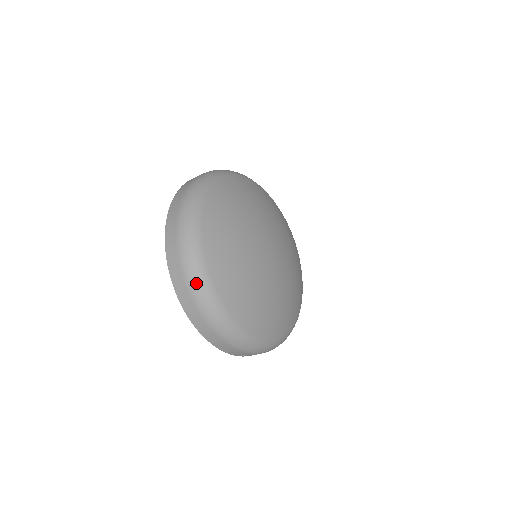
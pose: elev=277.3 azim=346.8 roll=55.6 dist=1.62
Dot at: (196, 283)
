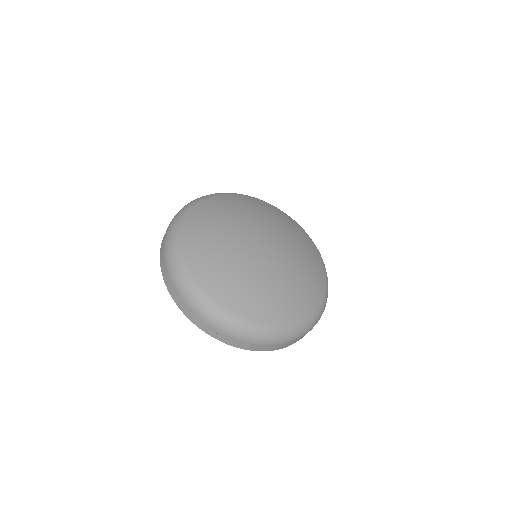
Dot at: (181, 210)
